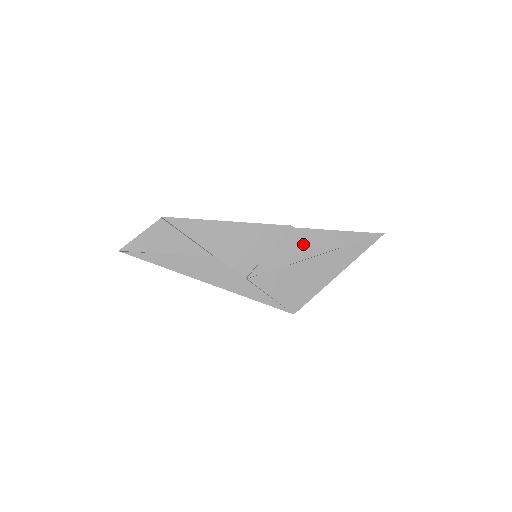
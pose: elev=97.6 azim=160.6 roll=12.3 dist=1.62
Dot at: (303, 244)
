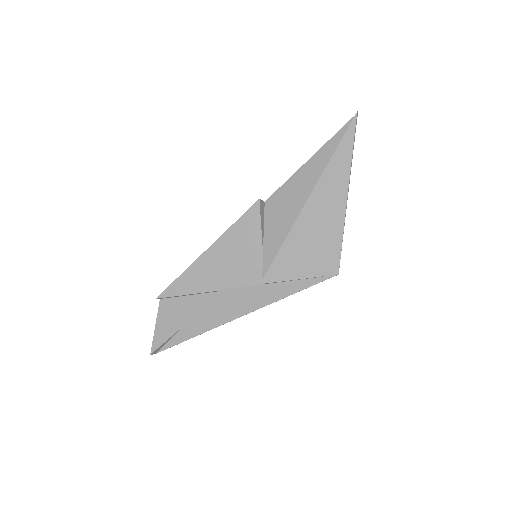
Dot at: (287, 204)
